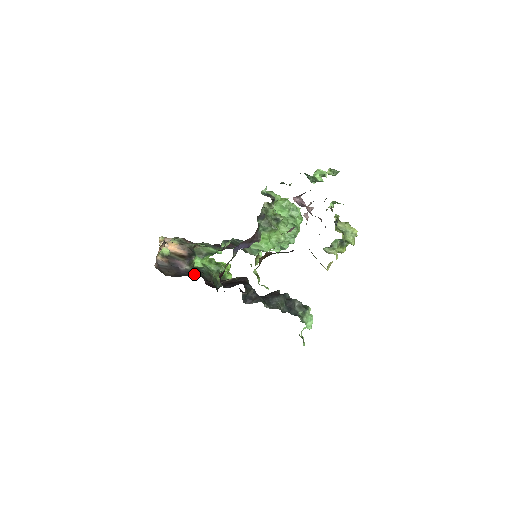
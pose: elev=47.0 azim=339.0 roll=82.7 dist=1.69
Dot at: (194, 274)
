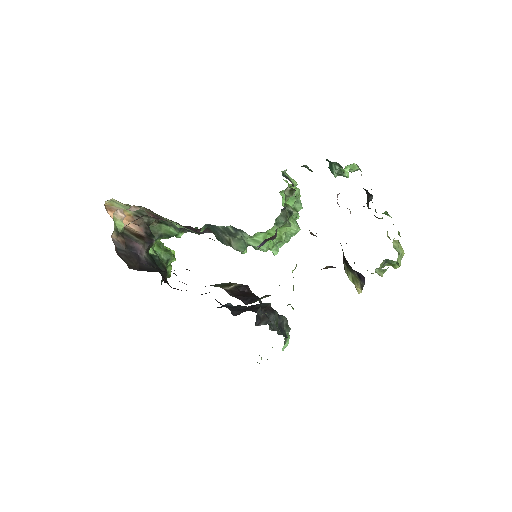
Dot at: (157, 267)
